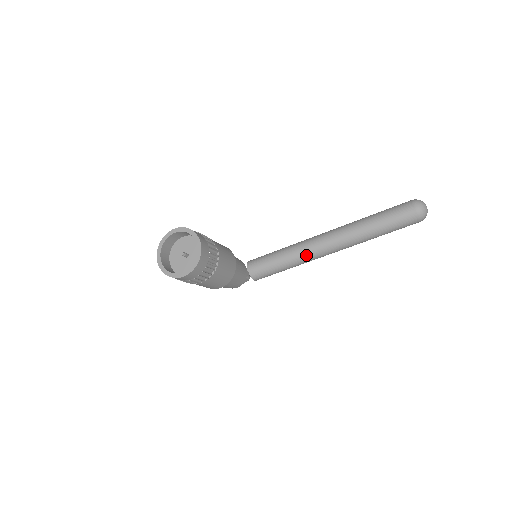
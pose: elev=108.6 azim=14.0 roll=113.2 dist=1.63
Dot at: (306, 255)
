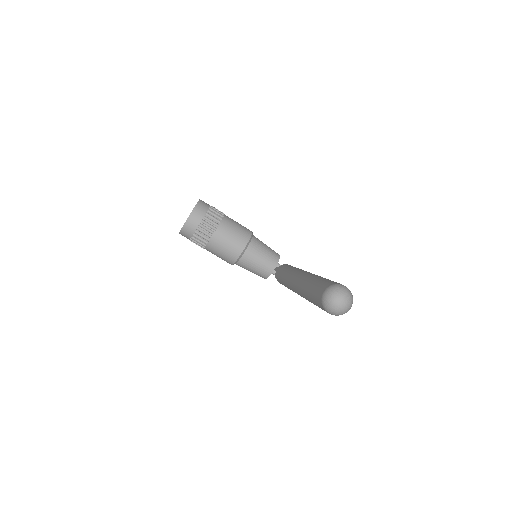
Dot at: (288, 282)
